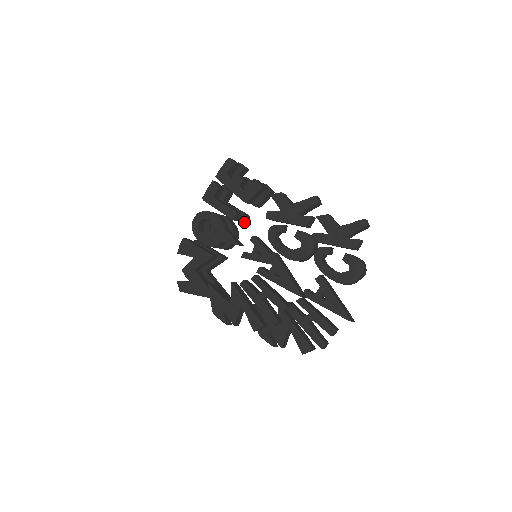
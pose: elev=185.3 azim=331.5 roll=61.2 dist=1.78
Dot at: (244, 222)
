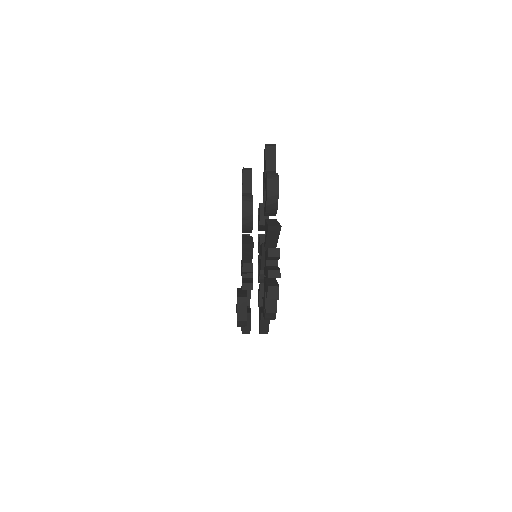
Dot at: occluded
